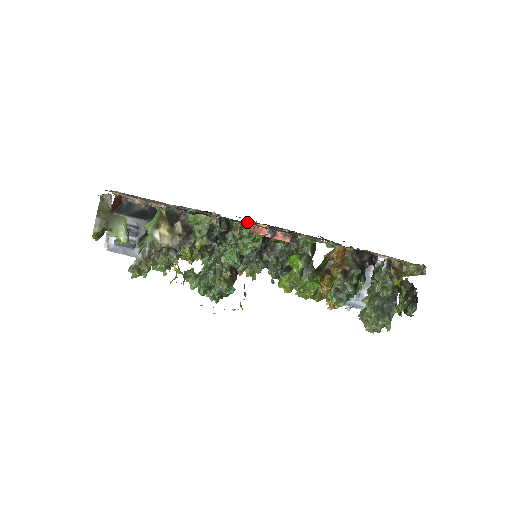
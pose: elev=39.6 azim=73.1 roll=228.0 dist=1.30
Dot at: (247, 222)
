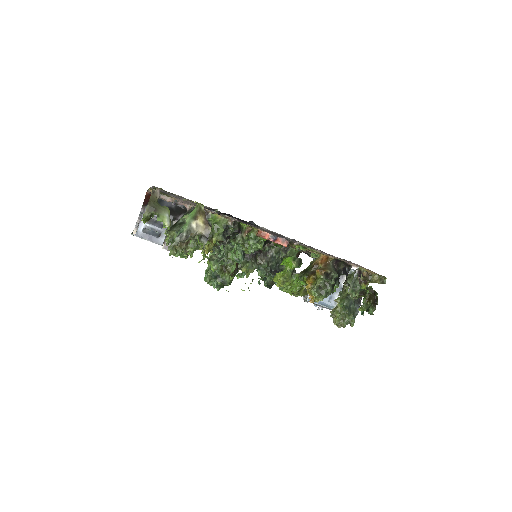
Dot at: occluded
